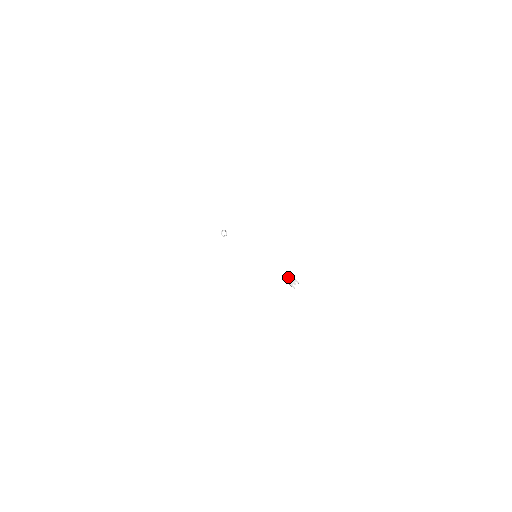
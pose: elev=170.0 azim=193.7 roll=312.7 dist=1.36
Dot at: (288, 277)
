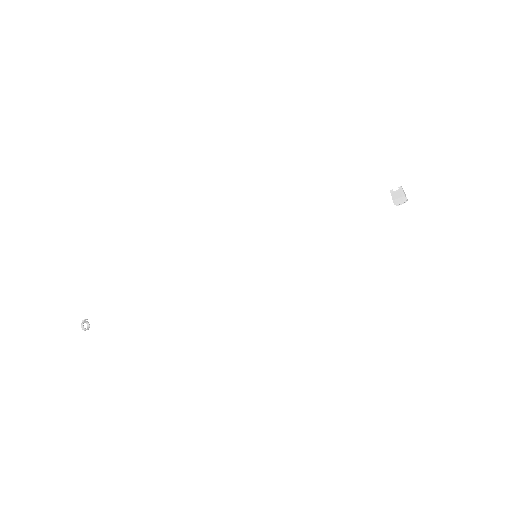
Dot at: occluded
